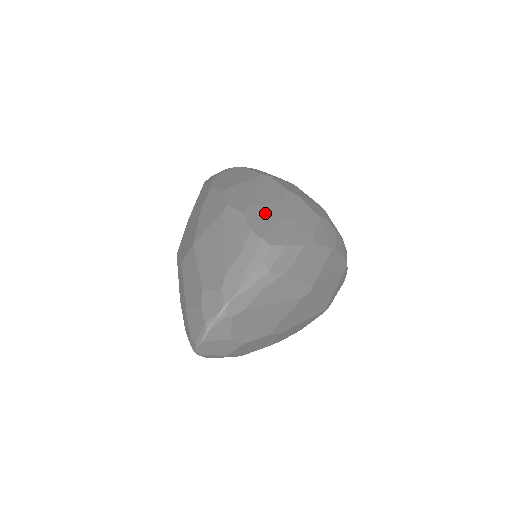
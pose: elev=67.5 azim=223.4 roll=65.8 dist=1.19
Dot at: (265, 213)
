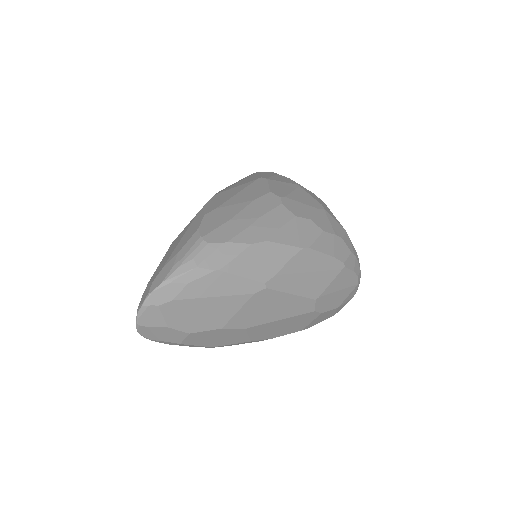
Dot at: (225, 214)
